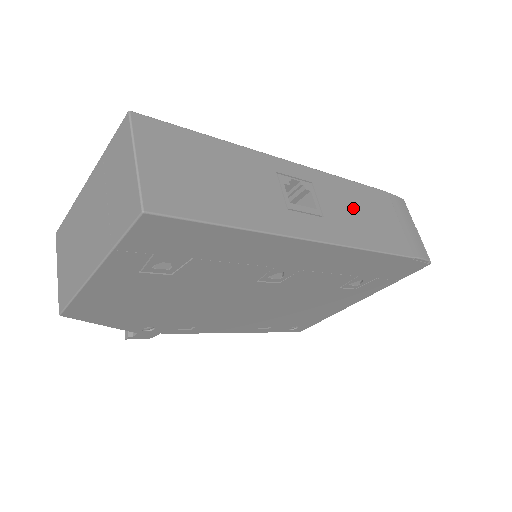
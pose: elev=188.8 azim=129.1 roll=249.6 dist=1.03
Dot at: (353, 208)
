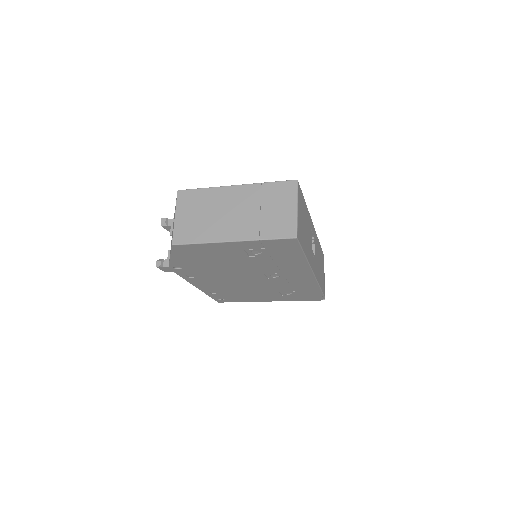
Dot at: occluded
